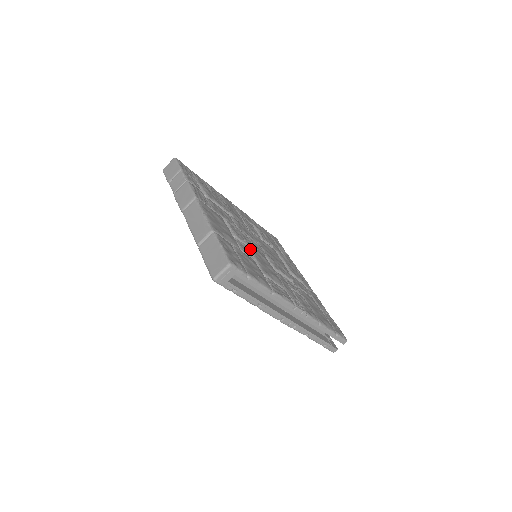
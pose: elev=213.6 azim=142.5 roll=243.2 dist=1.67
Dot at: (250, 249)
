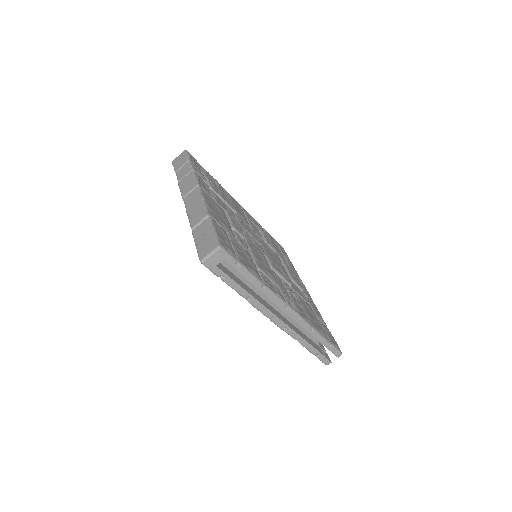
Dot at: (248, 244)
